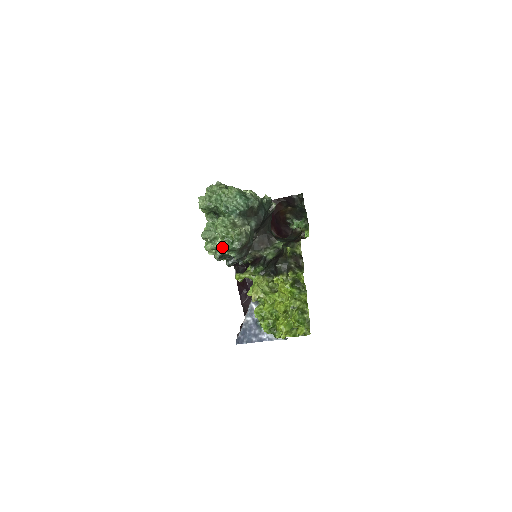
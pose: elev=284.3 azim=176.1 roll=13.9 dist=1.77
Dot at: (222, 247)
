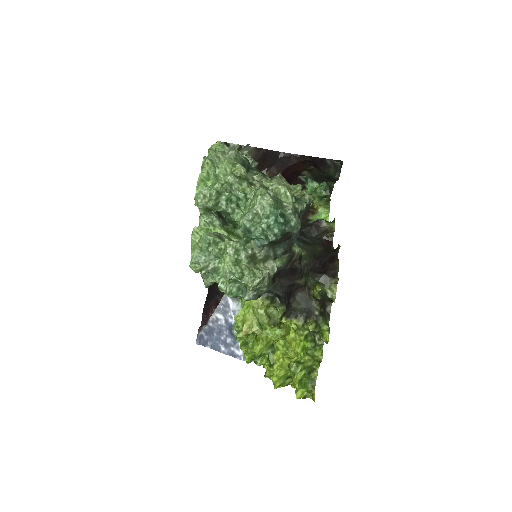
Dot at: occluded
